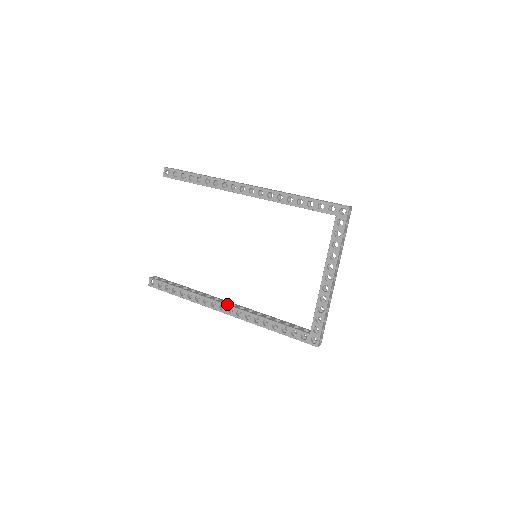
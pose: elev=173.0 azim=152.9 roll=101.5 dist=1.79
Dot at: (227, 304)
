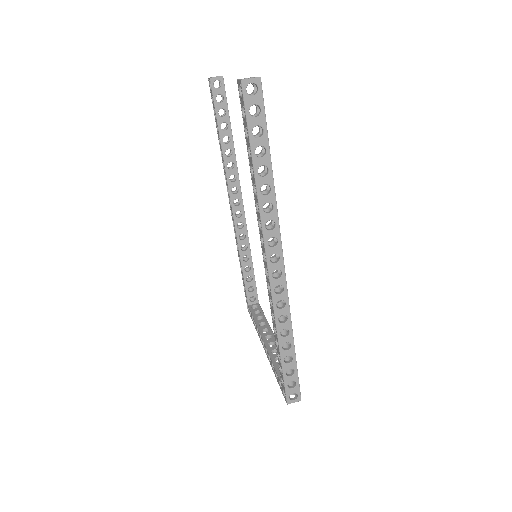
Dot at: (233, 210)
